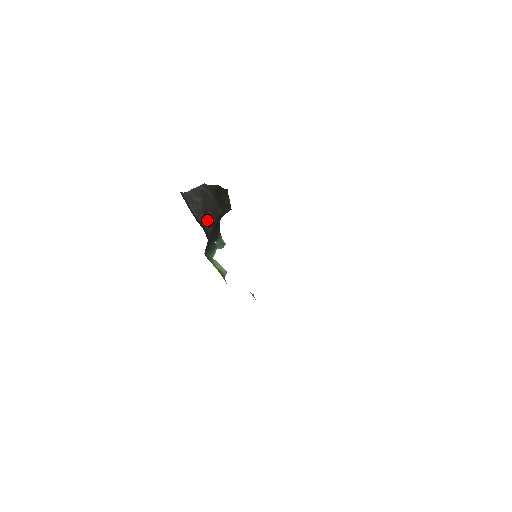
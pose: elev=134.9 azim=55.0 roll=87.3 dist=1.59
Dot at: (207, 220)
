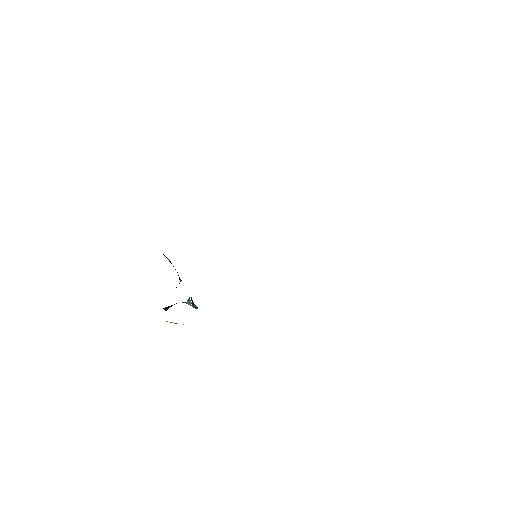
Dot at: occluded
